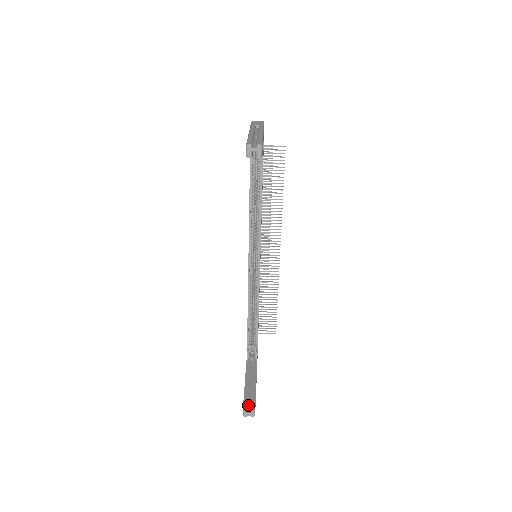
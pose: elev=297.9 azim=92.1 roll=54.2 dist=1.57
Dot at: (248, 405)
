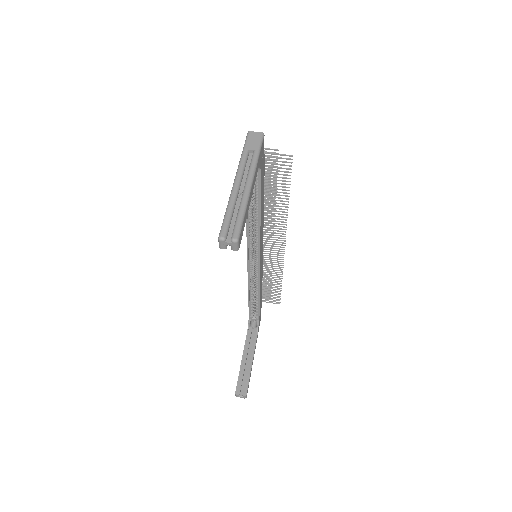
Dot at: (241, 386)
